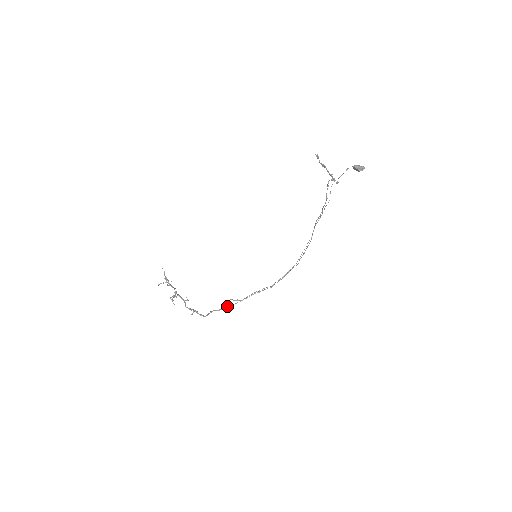
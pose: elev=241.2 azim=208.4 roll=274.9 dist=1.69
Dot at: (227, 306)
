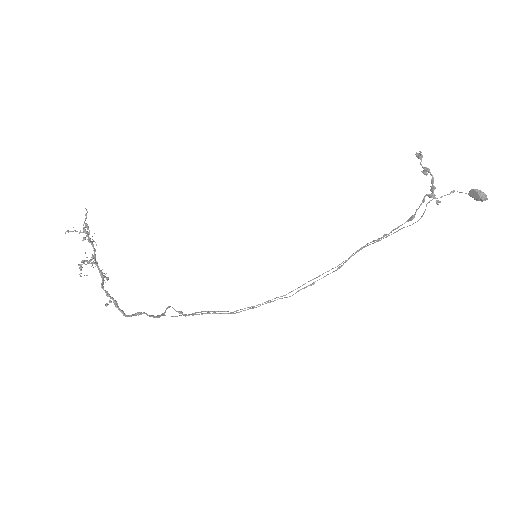
Dot at: (164, 314)
